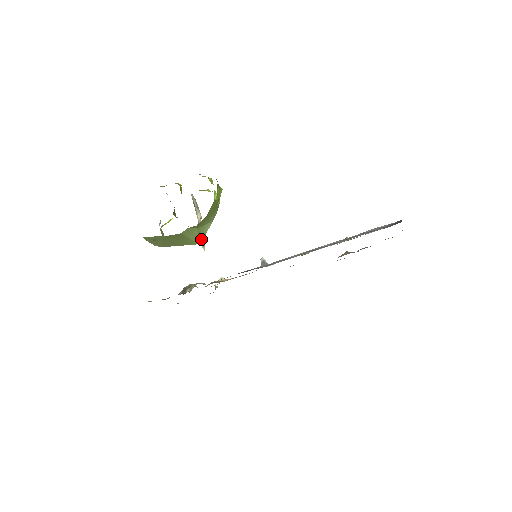
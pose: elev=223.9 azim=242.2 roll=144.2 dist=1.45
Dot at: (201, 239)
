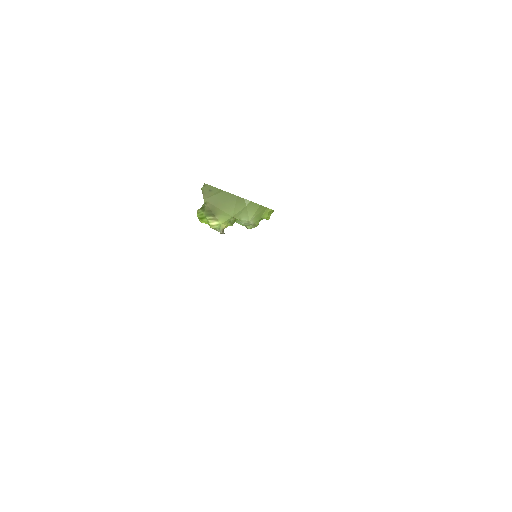
Dot at: (236, 216)
